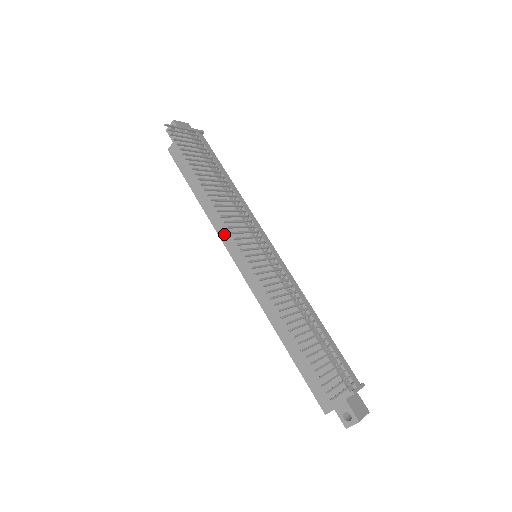
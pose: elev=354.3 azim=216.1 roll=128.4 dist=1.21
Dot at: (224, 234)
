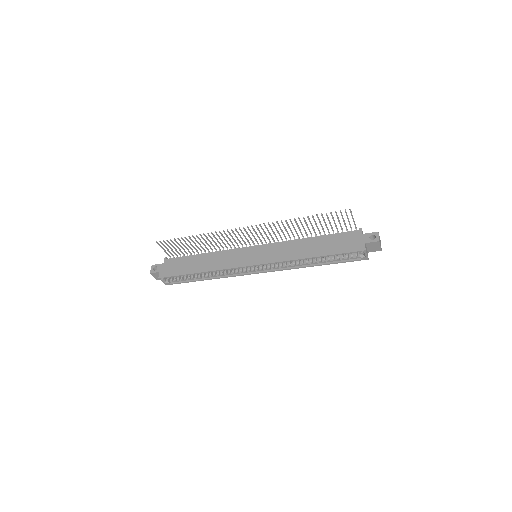
Dot at: (229, 265)
